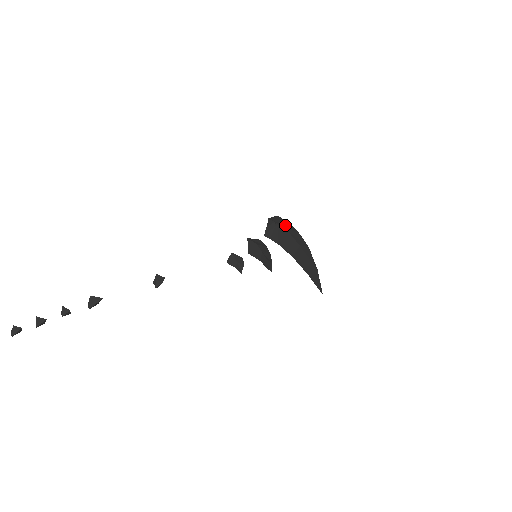
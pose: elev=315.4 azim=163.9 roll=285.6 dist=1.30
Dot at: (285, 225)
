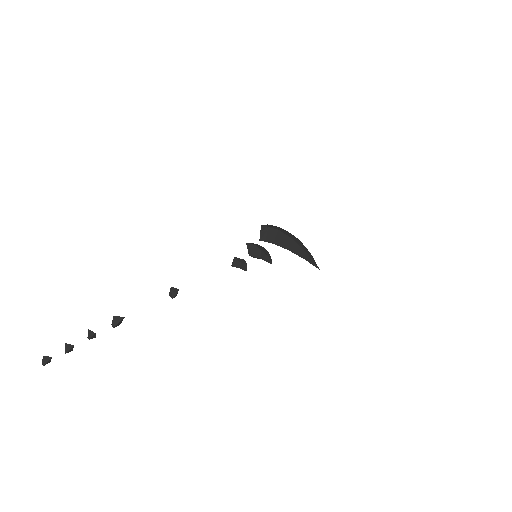
Dot at: (276, 228)
